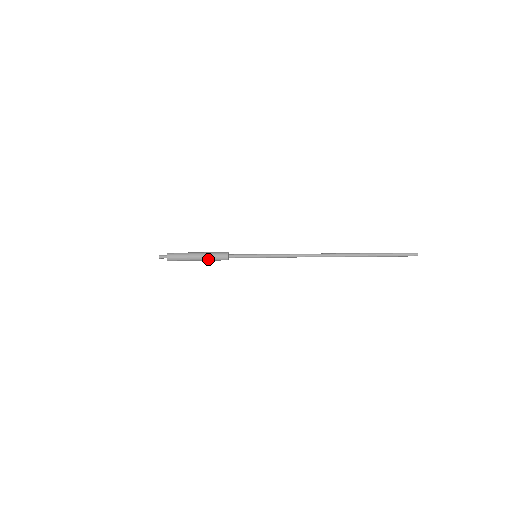
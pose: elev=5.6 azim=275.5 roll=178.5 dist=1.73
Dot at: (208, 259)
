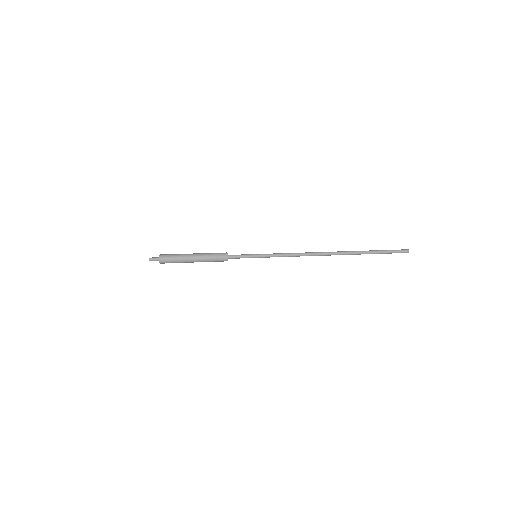
Dot at: (206, 259)
